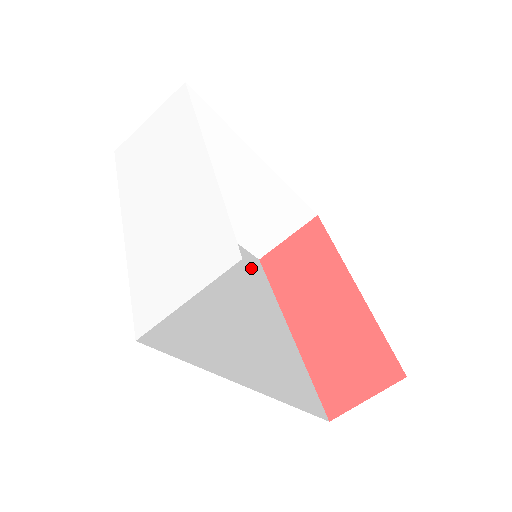
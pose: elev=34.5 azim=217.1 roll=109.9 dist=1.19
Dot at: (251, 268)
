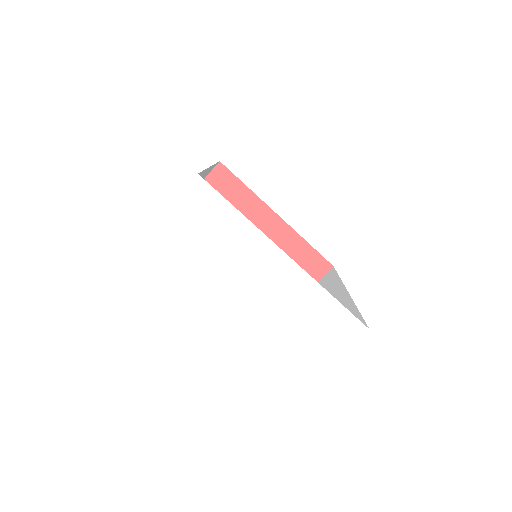
Dot at: occluded
